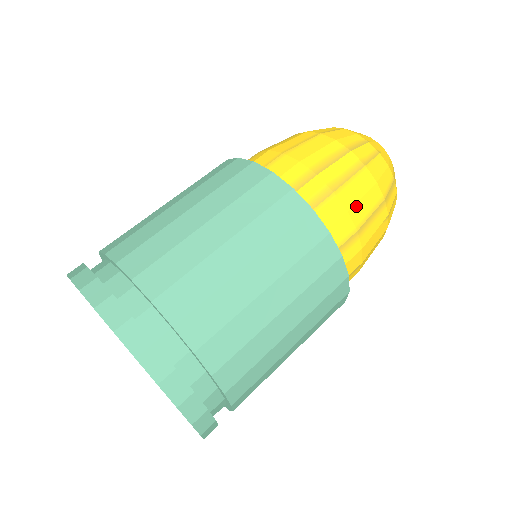
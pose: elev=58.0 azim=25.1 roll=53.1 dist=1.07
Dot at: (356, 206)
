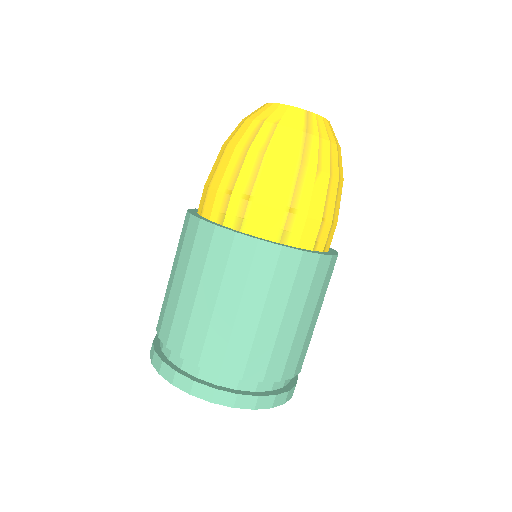
Dot at: (274, 195)
